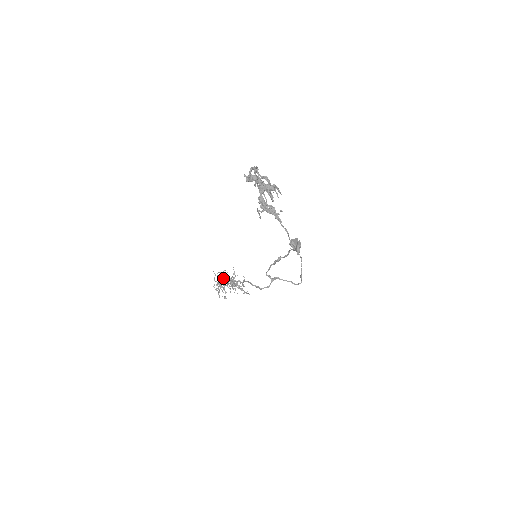
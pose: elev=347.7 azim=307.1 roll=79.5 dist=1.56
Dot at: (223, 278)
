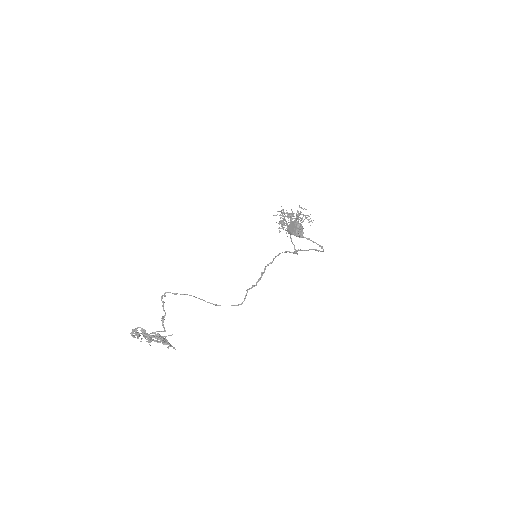
Dot at: (280, 221)
